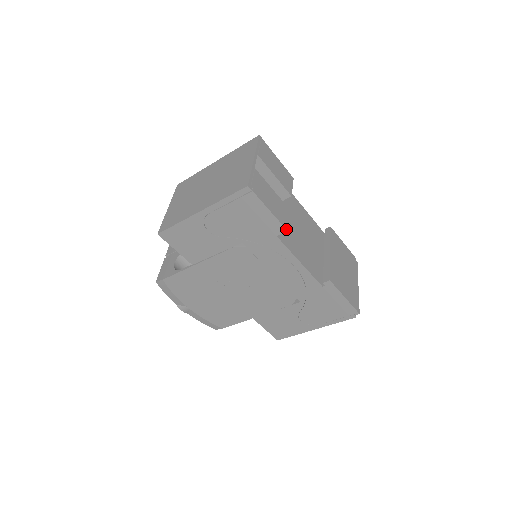
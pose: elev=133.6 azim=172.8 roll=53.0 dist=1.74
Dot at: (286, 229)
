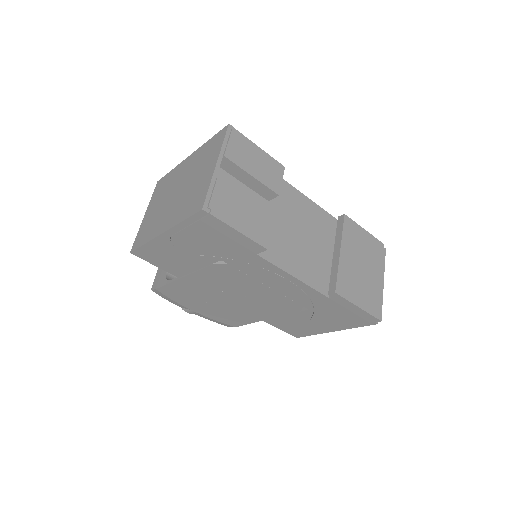
Dot at: (265, 248)
